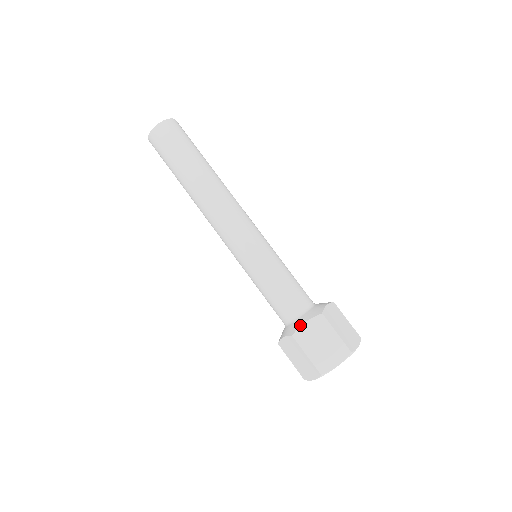
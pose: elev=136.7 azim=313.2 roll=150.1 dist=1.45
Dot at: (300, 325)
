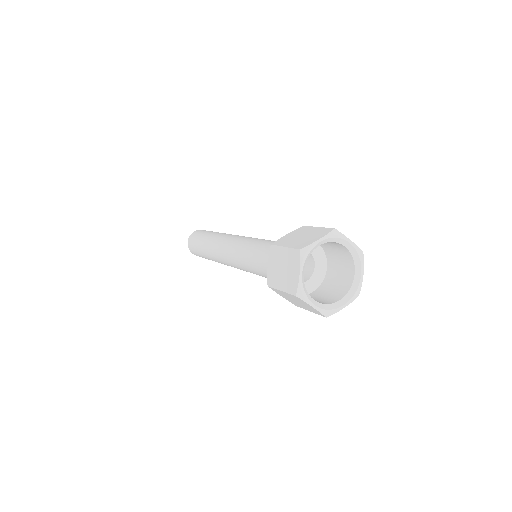
Dot at: (280, 238)
